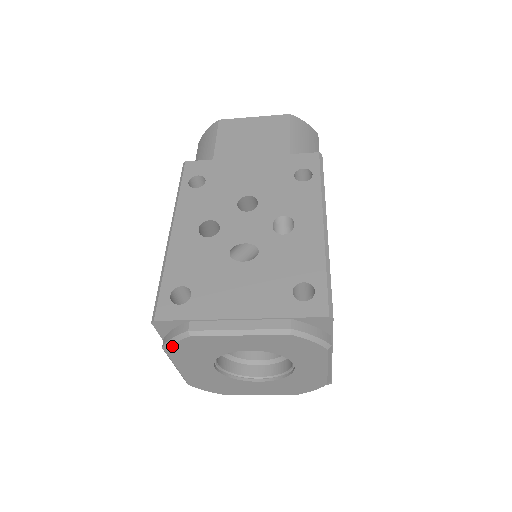
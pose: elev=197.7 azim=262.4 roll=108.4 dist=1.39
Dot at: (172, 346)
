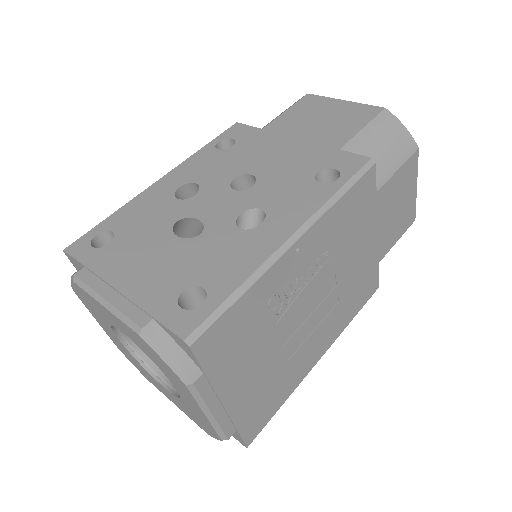
Dot at: (72, 286)
